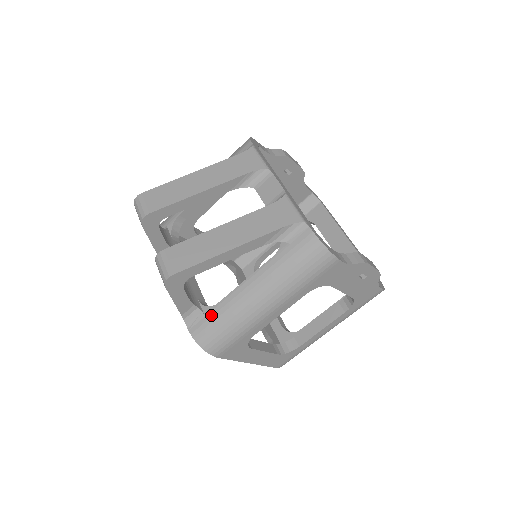
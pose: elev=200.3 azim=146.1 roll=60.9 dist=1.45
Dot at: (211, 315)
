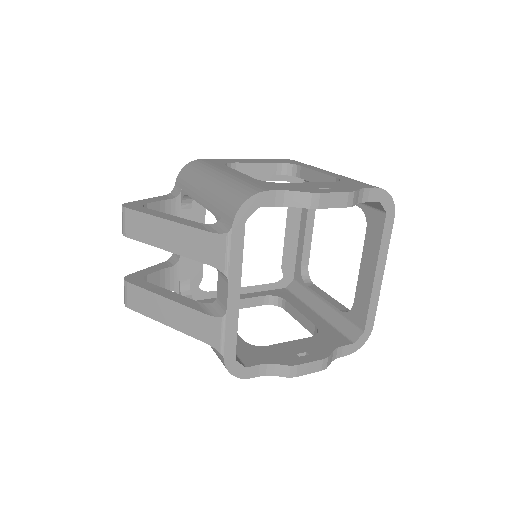
Dot at: occluded
